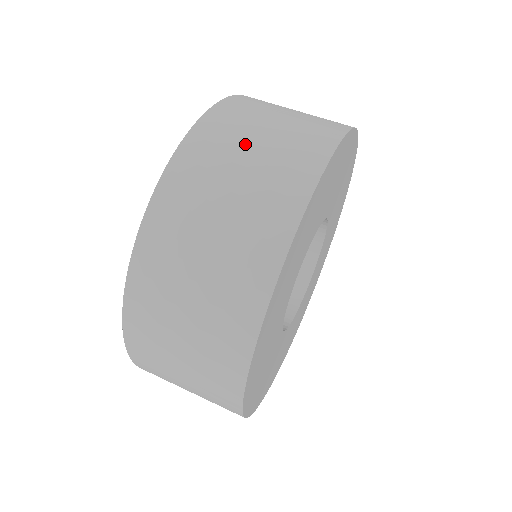
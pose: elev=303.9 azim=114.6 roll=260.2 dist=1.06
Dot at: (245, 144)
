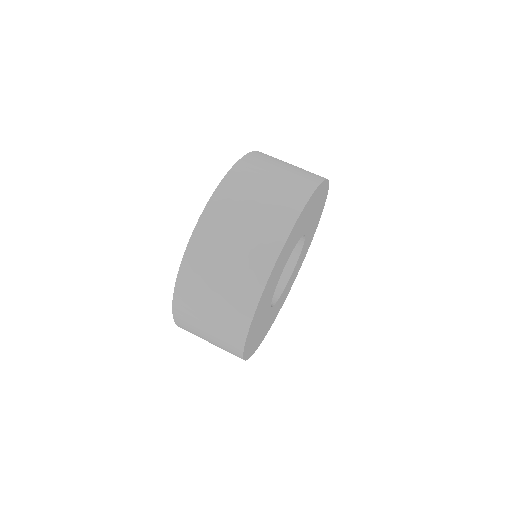
Dot at: (258, 188)
